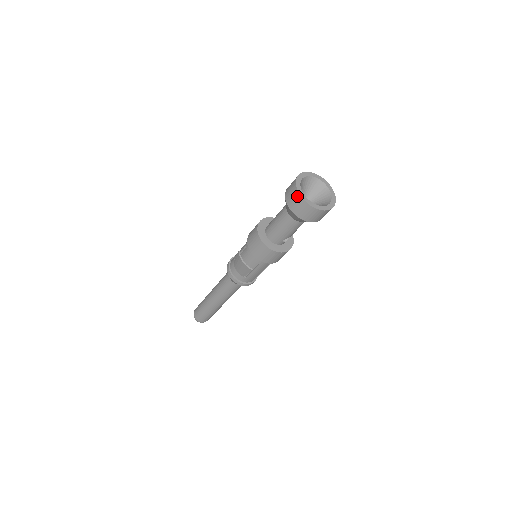
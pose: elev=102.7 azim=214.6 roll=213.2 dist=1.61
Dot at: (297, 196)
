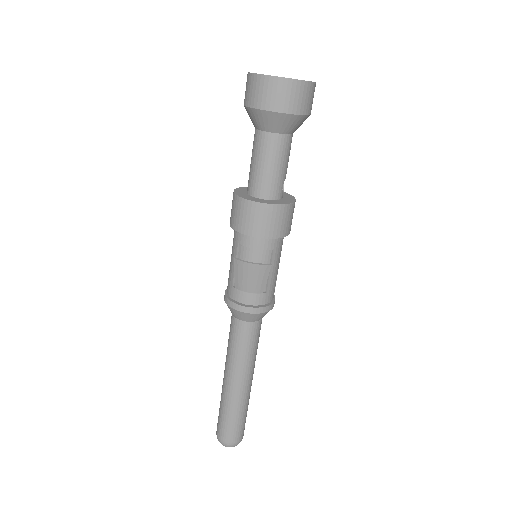
Dot at: (272, 82)
